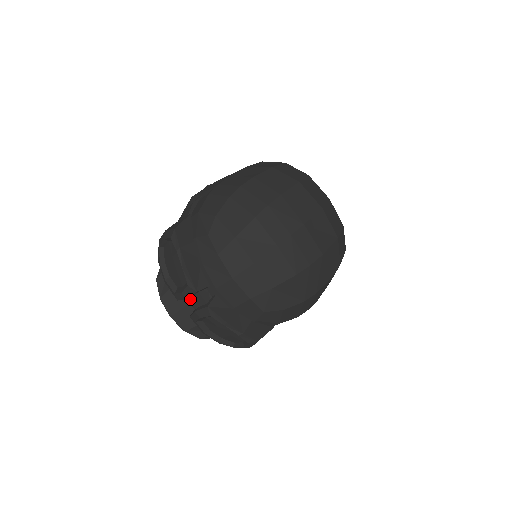
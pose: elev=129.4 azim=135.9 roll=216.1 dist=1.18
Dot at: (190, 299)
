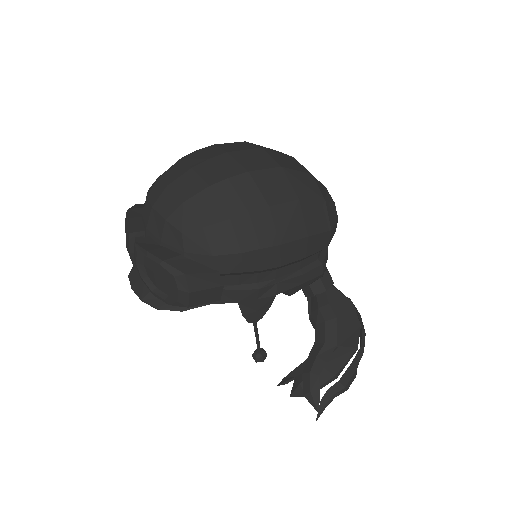
Dot at: occluded
